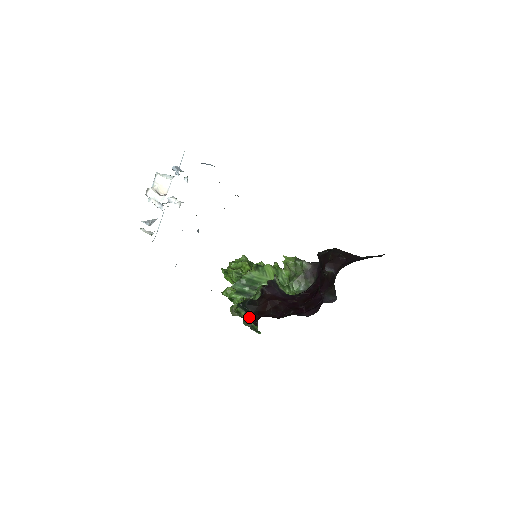
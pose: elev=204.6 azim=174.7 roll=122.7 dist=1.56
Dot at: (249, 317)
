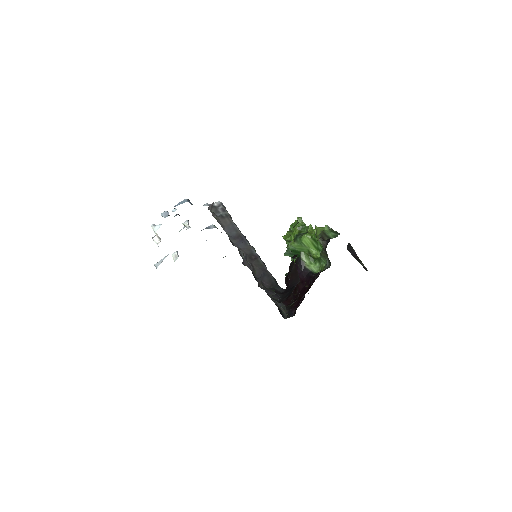
Dot at: occluded
